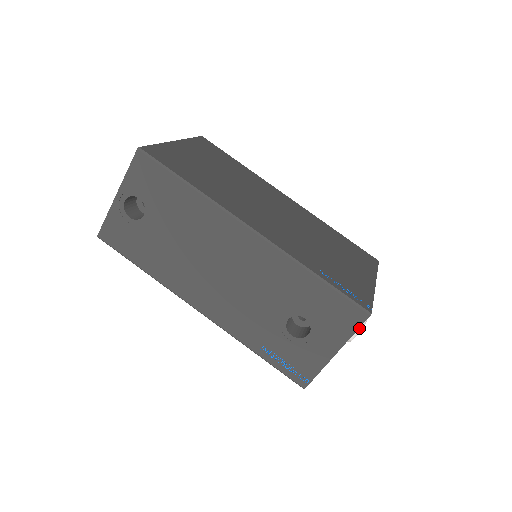
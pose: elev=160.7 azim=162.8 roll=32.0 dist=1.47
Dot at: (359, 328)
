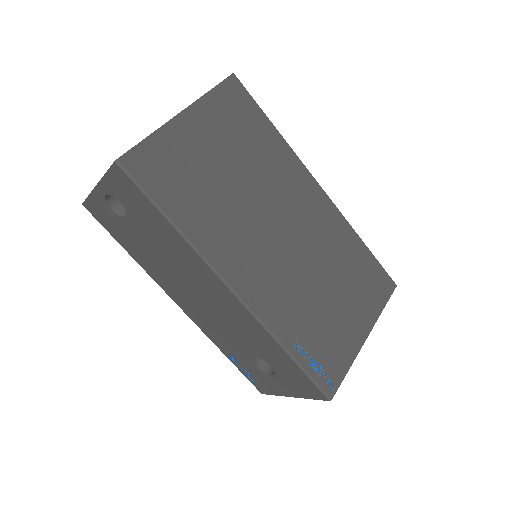
Dot at: occluded
